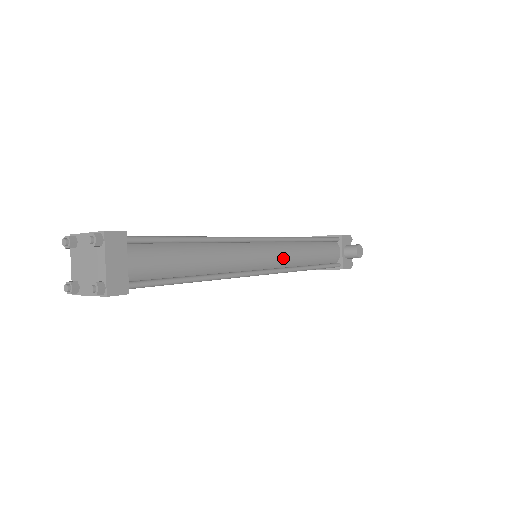
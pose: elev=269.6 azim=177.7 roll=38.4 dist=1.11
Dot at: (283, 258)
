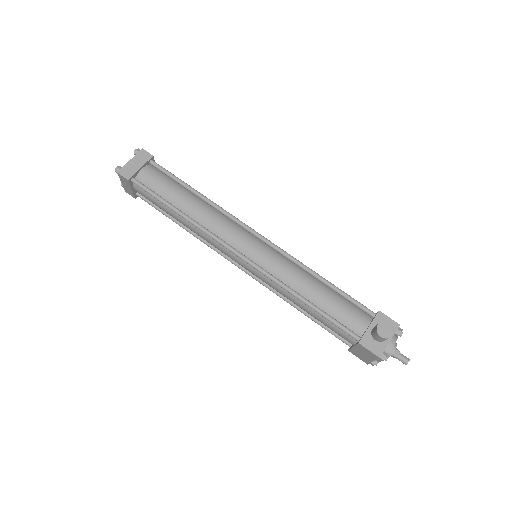
Dot at: (271, 263)
